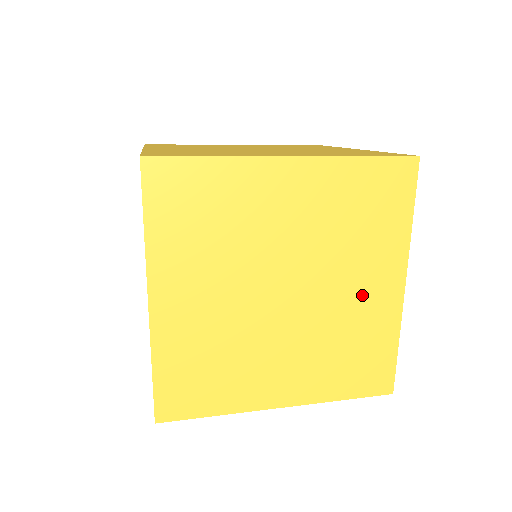
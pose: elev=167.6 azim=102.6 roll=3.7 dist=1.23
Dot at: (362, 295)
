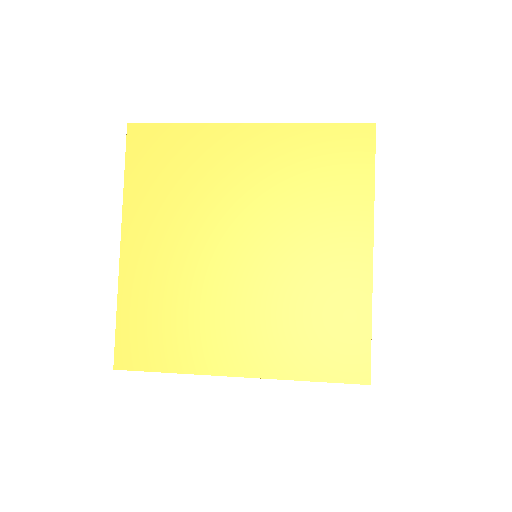
Dot at: (324, 259)
